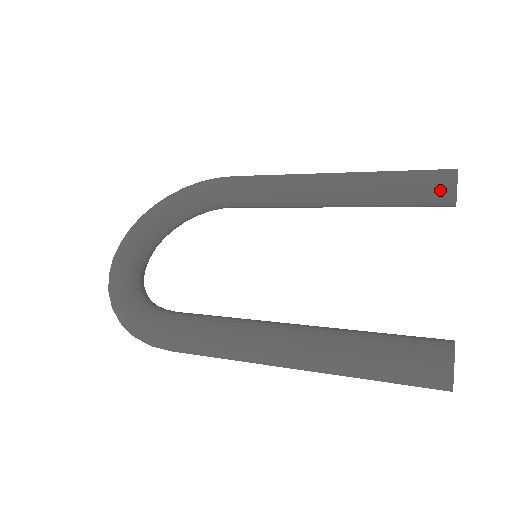
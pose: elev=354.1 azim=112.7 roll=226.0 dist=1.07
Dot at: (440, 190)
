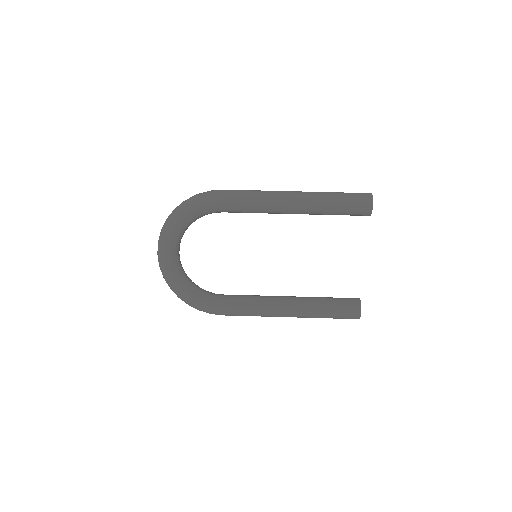
Dot at: (362, 215)
